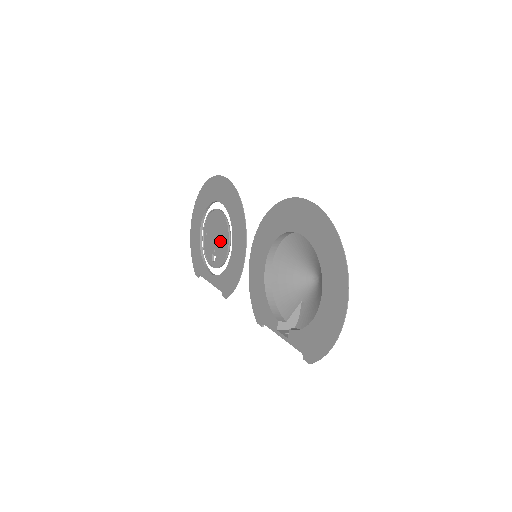
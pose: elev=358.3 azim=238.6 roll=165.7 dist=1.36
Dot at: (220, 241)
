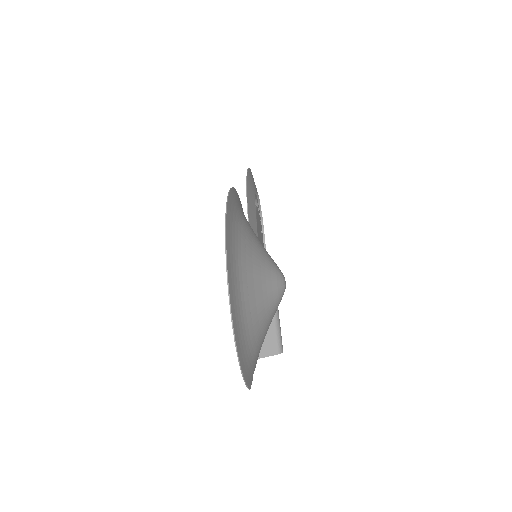
Dot at: occluded
